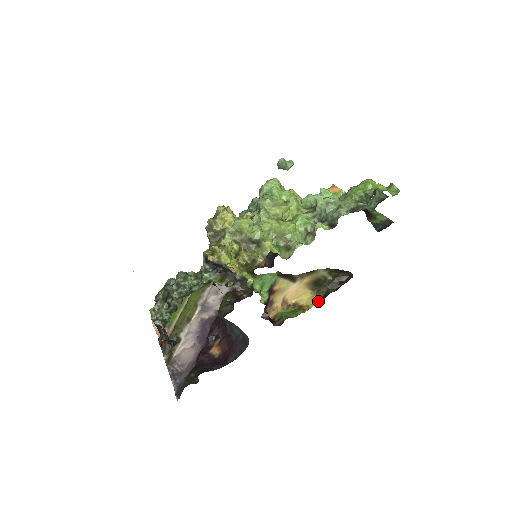
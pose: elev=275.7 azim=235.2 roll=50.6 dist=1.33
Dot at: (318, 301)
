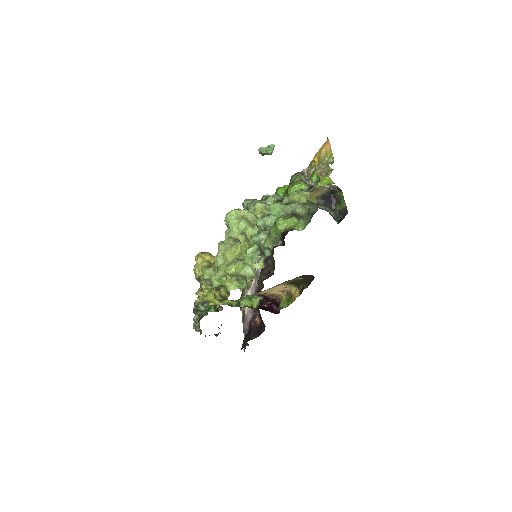
Dot at: (299, 295)
